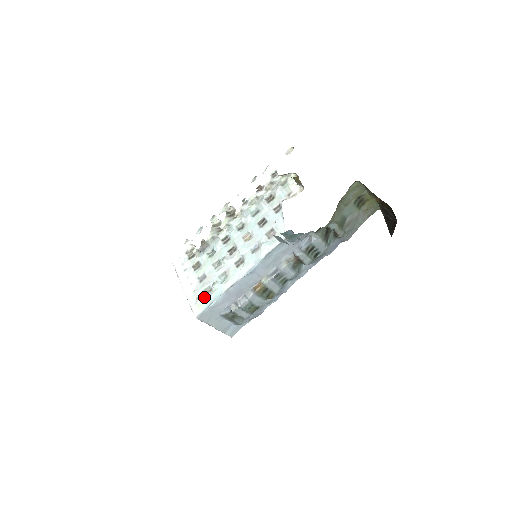
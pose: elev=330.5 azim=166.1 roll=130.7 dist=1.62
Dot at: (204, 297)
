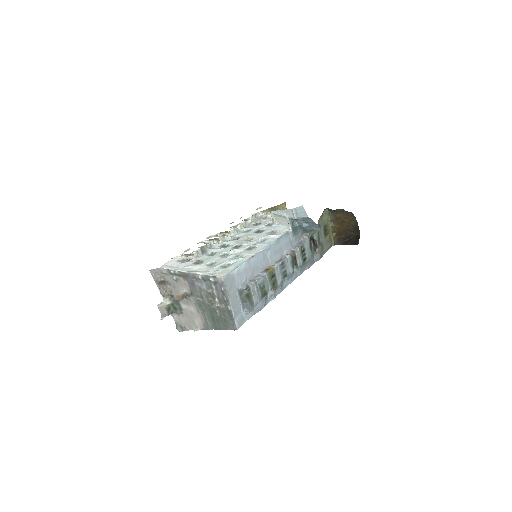
Dot at: (223, 269)
